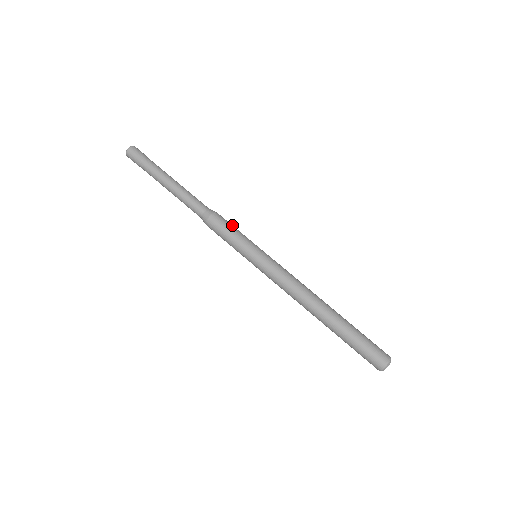
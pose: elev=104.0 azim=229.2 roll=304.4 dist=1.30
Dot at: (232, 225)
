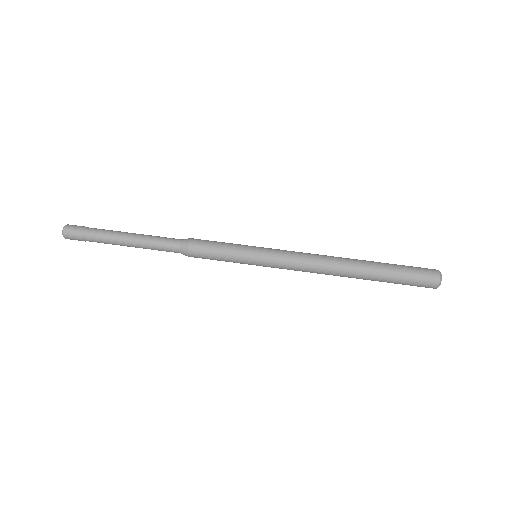
Dot at: occluded
